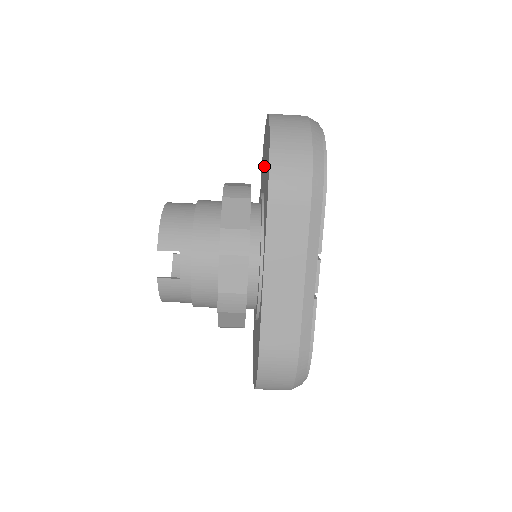
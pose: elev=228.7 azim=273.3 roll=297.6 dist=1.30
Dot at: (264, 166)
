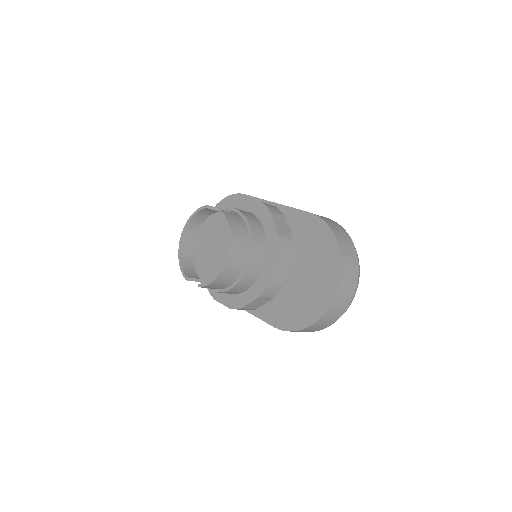
Dot at: (308, 270)
